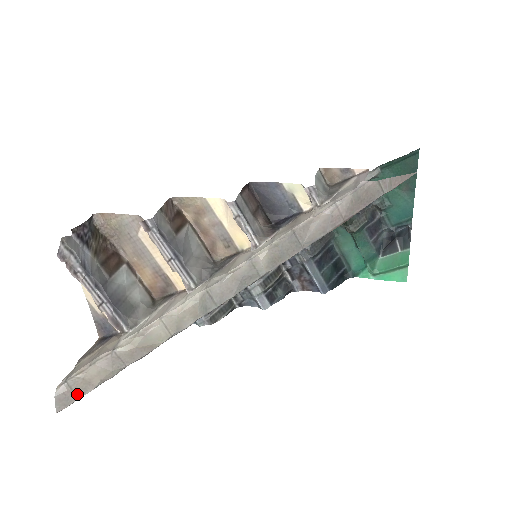
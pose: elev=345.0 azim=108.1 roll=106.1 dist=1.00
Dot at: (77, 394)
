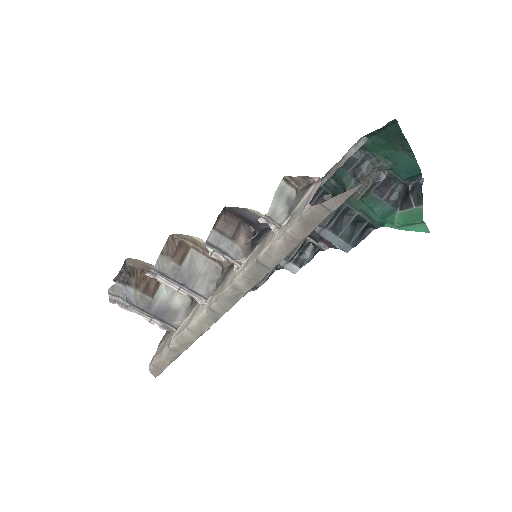
Dot at: (161, 369)
